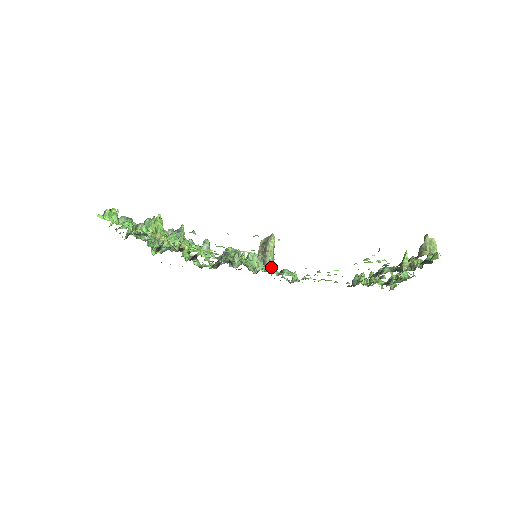
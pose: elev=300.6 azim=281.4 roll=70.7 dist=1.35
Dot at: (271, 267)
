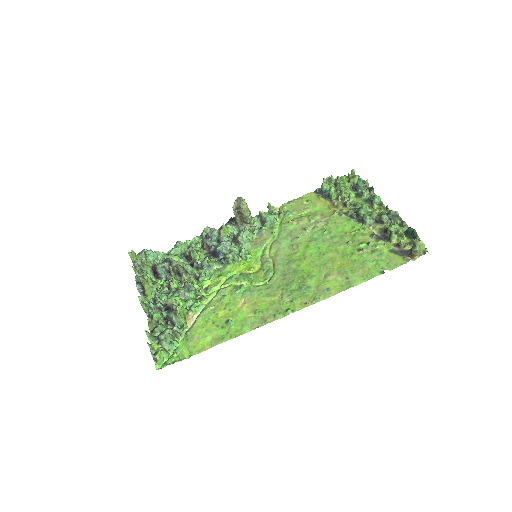
Dot at: (251, 220)
